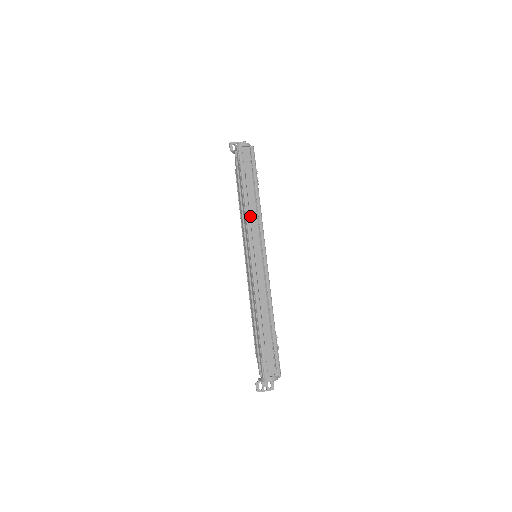
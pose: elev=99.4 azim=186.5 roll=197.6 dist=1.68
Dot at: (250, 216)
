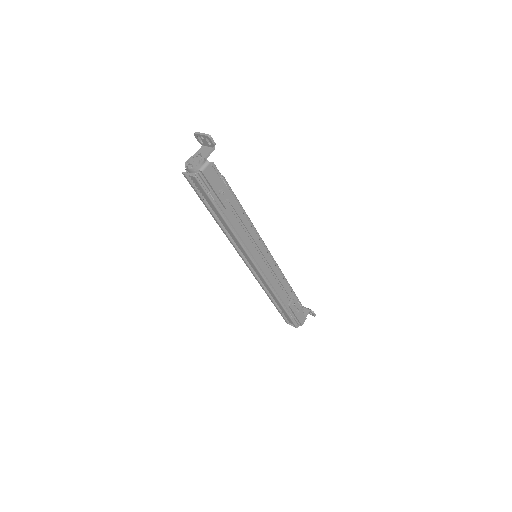
Dot at: (230, 234)
